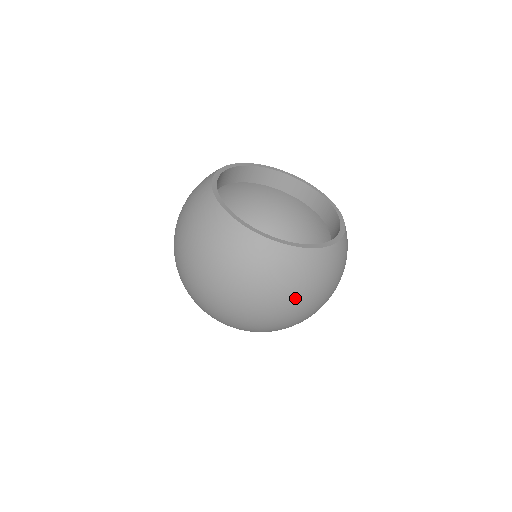
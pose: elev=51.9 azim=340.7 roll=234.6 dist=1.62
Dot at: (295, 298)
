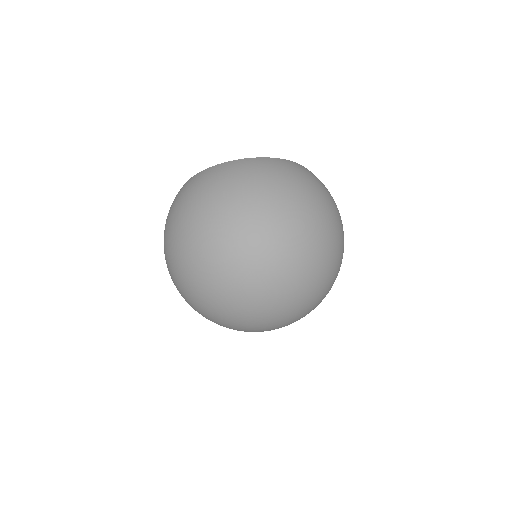
Dot at: (319, 196)
